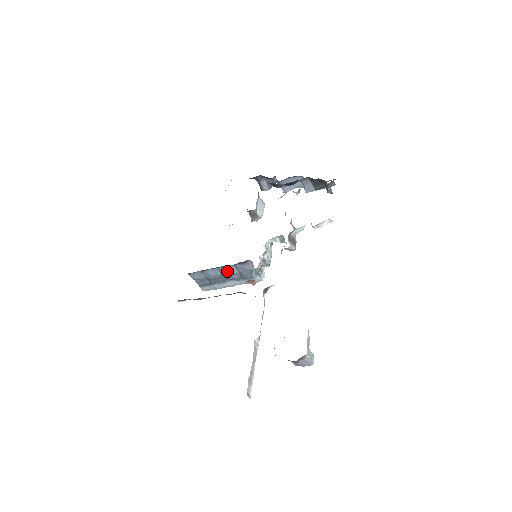
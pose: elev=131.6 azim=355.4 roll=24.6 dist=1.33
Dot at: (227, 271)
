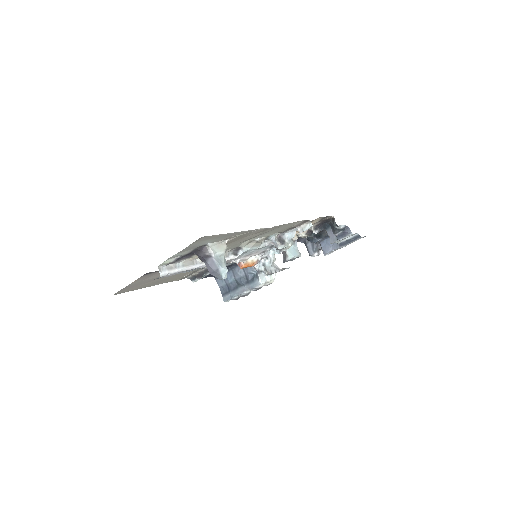
Dot at: (237, 272)
